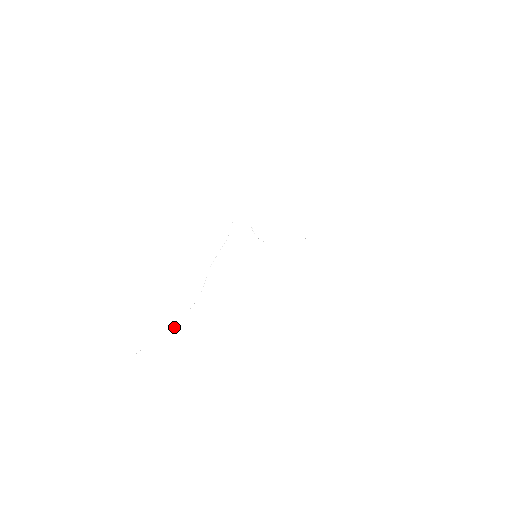
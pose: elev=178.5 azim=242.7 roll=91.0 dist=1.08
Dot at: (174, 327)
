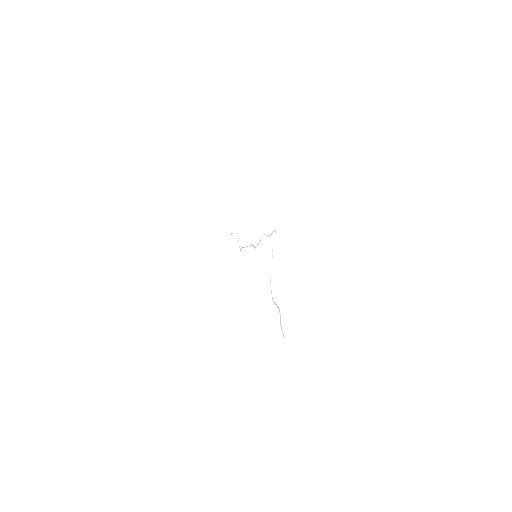
Dot at: occluded
